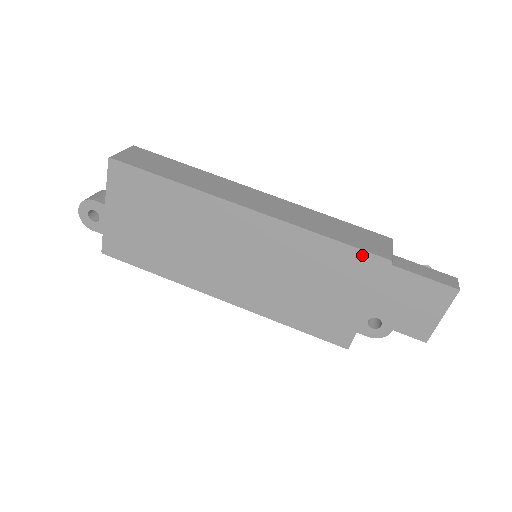
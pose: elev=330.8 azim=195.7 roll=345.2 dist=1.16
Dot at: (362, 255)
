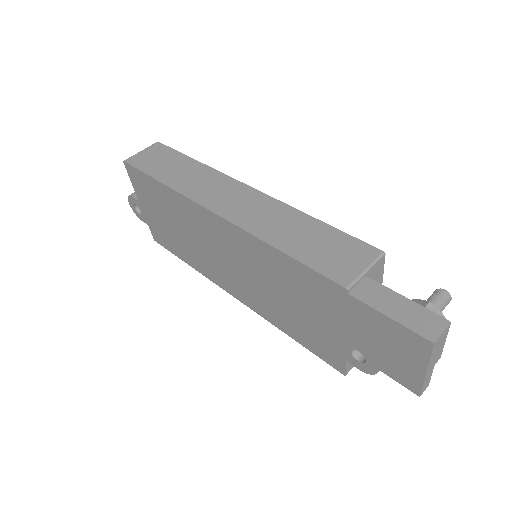
Dot at: (317, 276)
